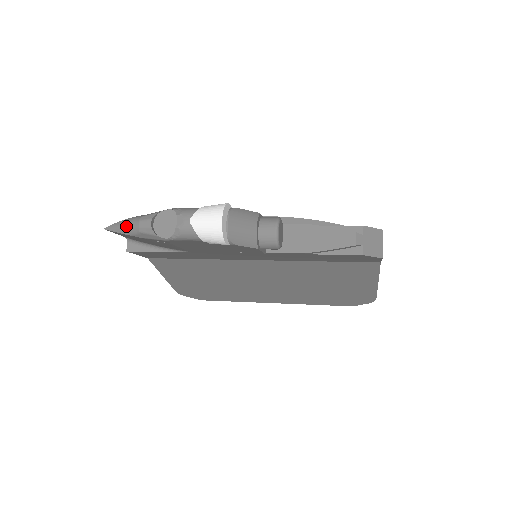
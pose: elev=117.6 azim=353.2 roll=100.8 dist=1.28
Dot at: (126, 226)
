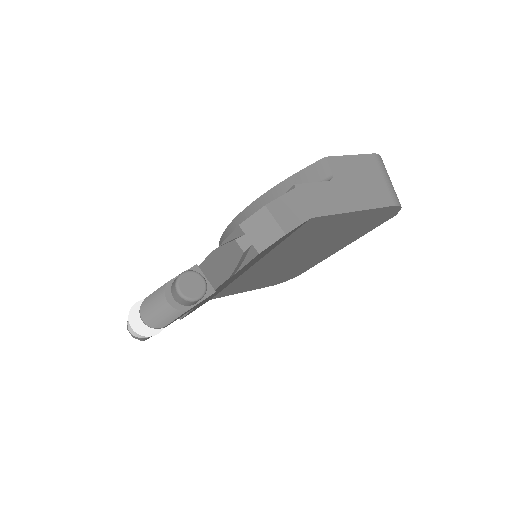
Dot at: occluded
